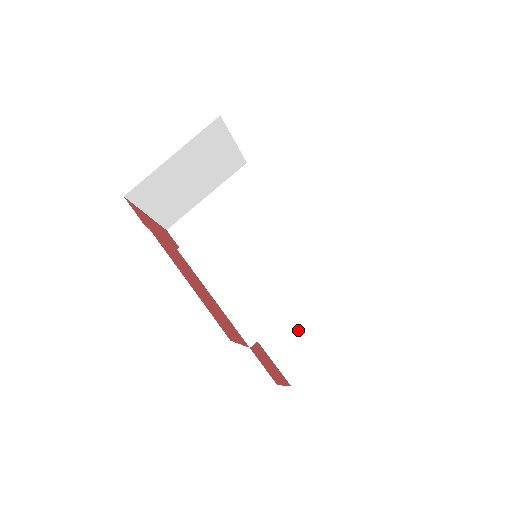
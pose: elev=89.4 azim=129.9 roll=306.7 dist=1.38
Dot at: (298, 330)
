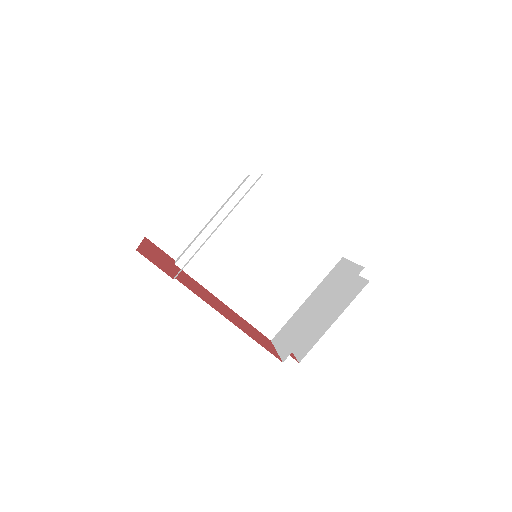
Dot at: occluded
